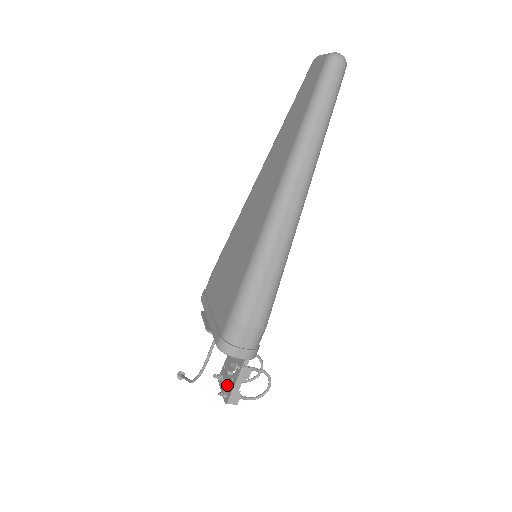
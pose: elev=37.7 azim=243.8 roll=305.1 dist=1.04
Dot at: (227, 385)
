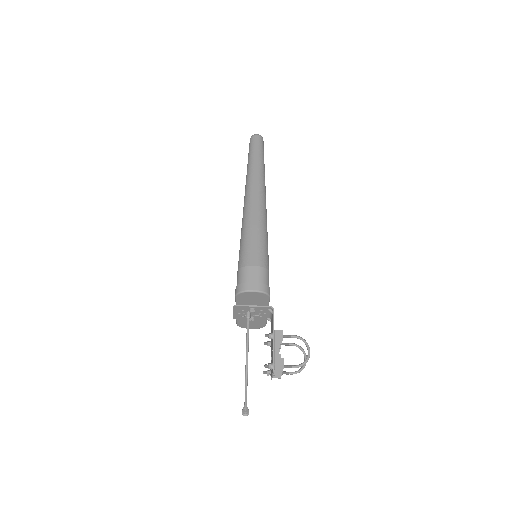
Dot at: occluded
